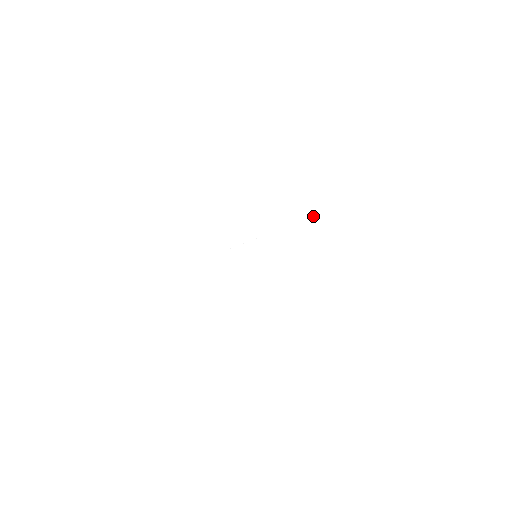
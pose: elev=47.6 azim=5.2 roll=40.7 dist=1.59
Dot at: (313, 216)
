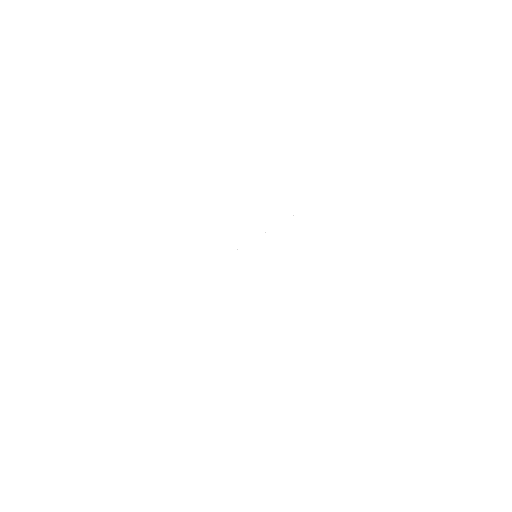
Dot at: occluded
